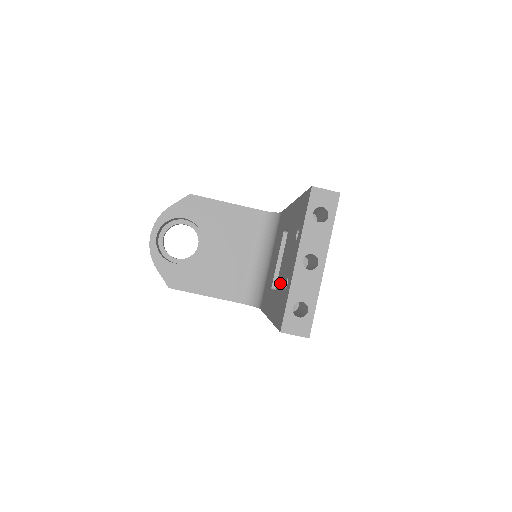
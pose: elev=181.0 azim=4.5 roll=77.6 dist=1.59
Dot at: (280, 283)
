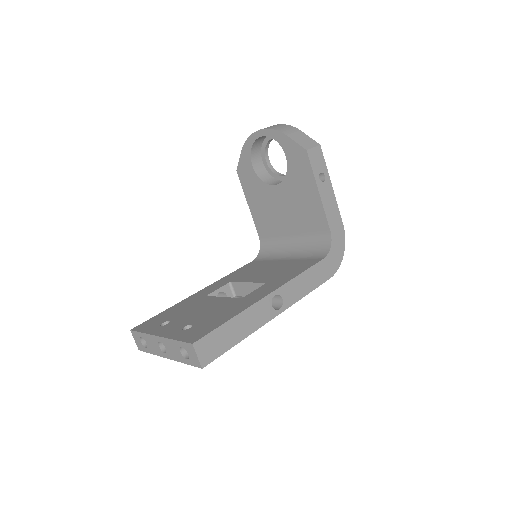
Dot at: (193, 306)
